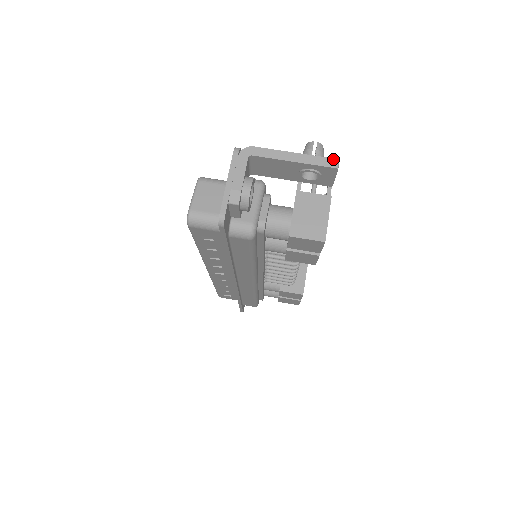
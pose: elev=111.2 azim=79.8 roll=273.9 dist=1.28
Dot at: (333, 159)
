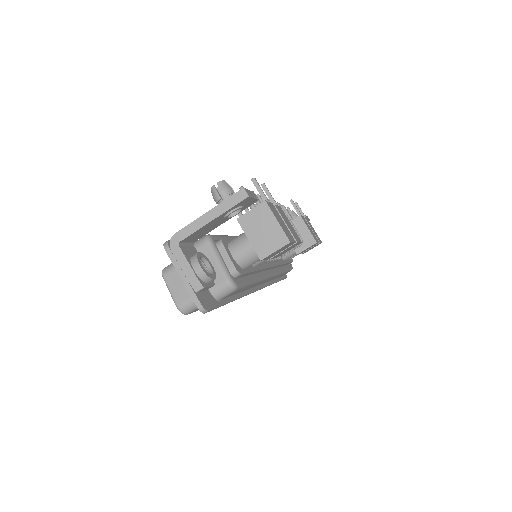
Dot at: (239, 192)
